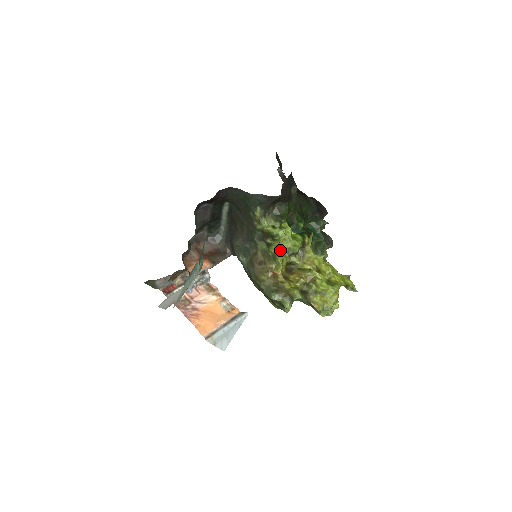
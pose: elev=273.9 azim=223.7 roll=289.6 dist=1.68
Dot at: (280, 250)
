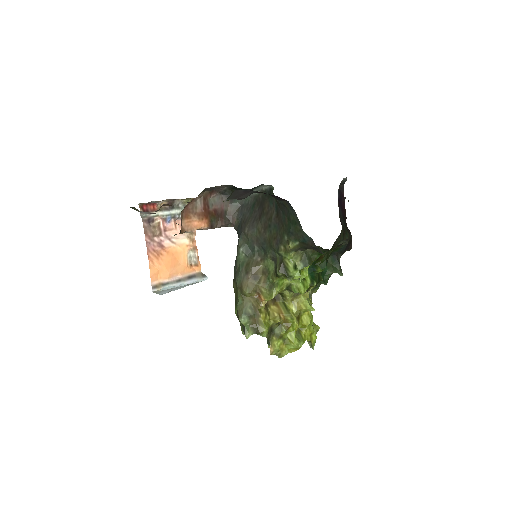
Dot at: (282, 282)
